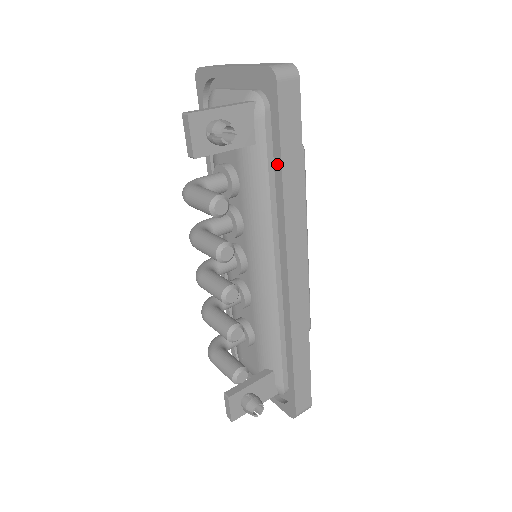
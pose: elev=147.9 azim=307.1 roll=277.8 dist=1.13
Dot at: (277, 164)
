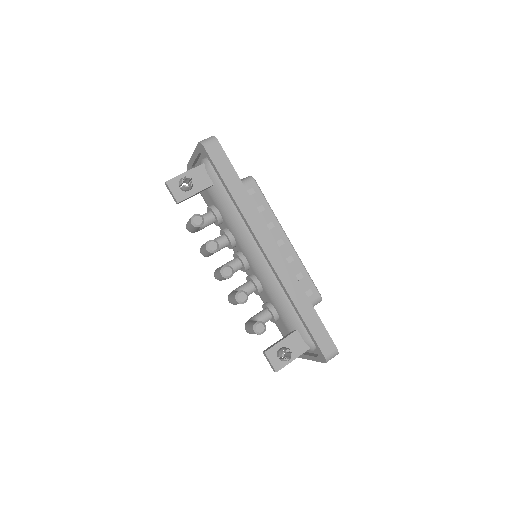
Dot at: (226, 188)
